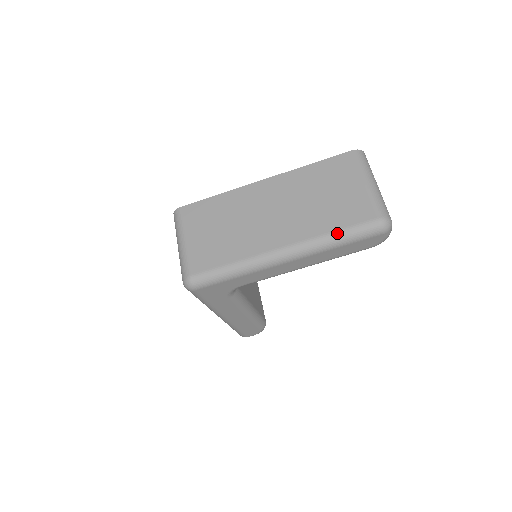
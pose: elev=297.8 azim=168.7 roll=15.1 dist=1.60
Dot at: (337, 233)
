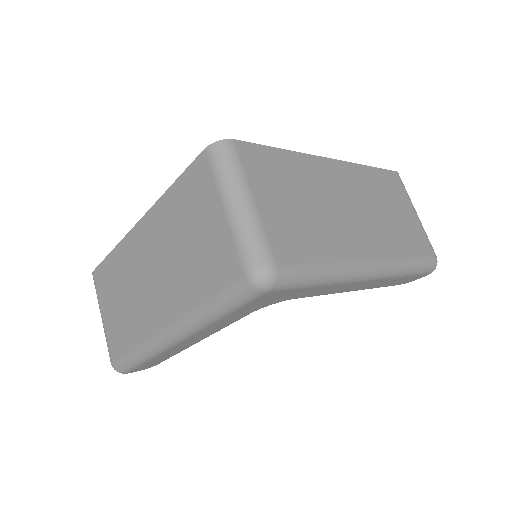
Dot at: (412, 260)
